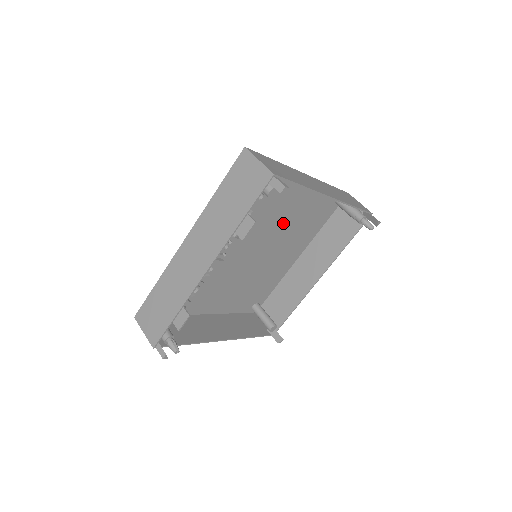
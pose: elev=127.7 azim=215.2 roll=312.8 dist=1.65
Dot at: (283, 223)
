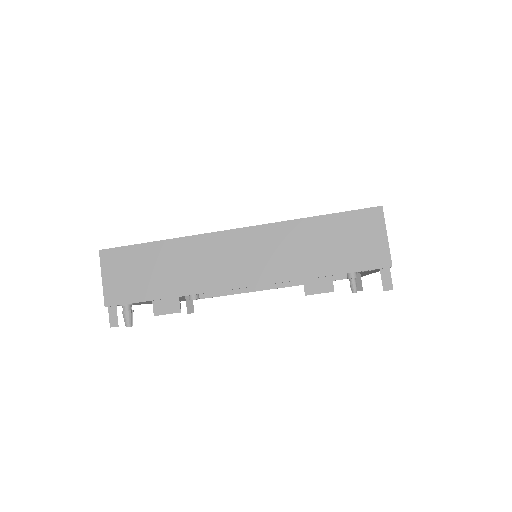
Dot at: occluded
